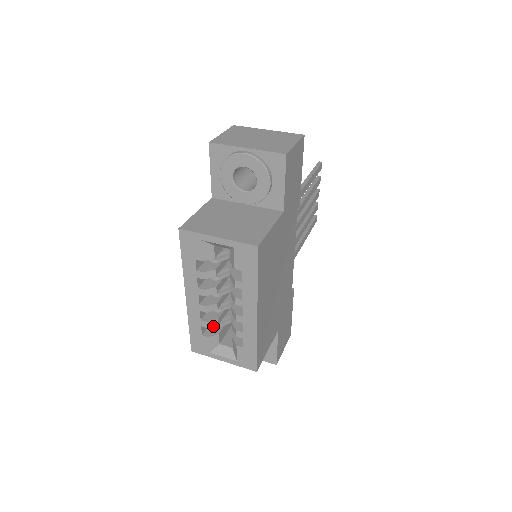
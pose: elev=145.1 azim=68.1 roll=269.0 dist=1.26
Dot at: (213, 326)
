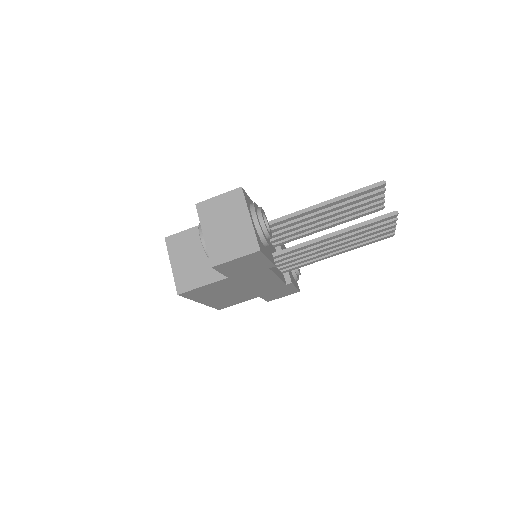
Dot at: occluded
